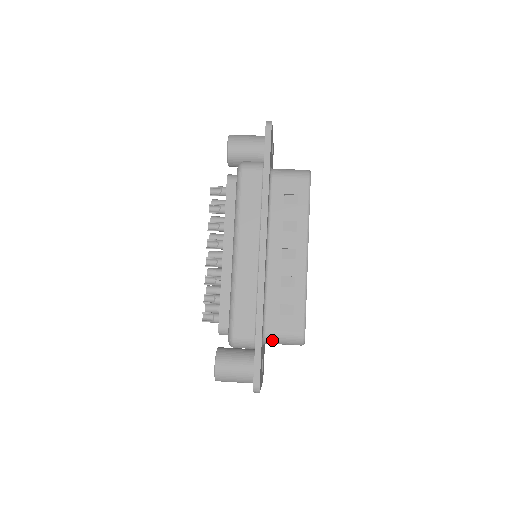
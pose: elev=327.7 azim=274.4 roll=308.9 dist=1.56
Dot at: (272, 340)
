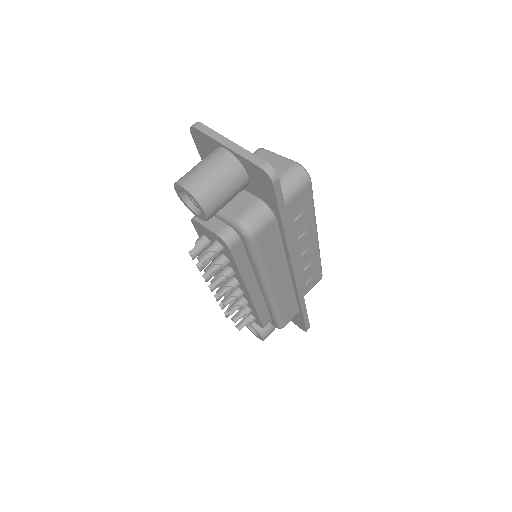
Dot at: occluded
